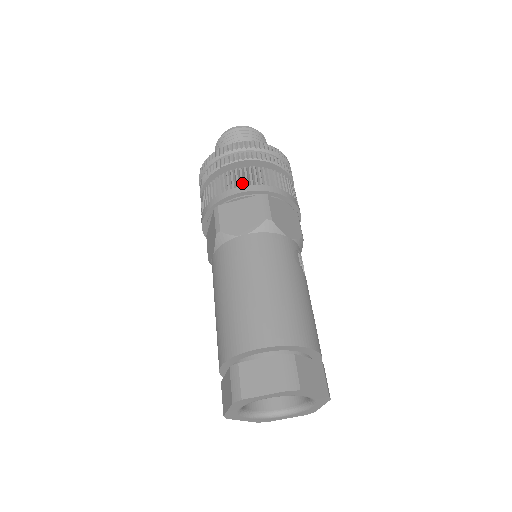
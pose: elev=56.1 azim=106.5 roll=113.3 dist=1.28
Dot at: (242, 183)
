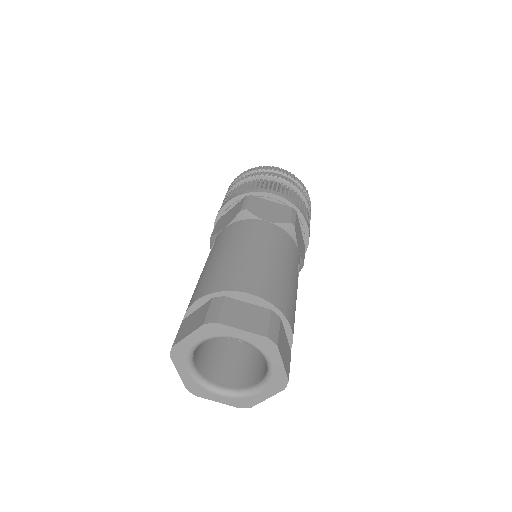
Dot at: (281, 191)
